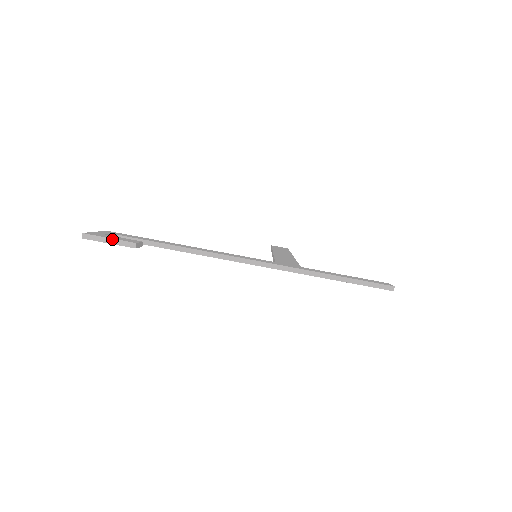
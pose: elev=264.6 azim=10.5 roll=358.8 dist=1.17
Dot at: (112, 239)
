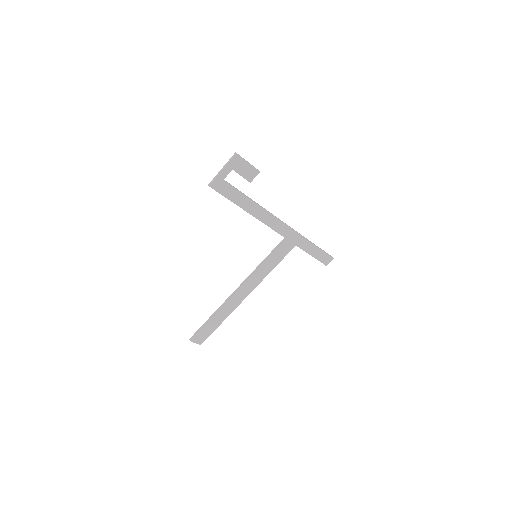
Dot at: (249, 163)
